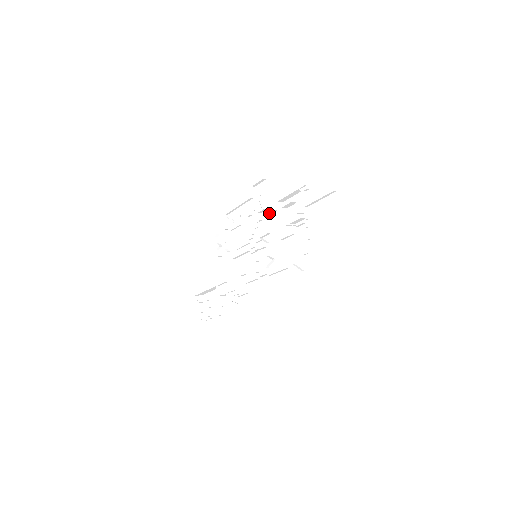
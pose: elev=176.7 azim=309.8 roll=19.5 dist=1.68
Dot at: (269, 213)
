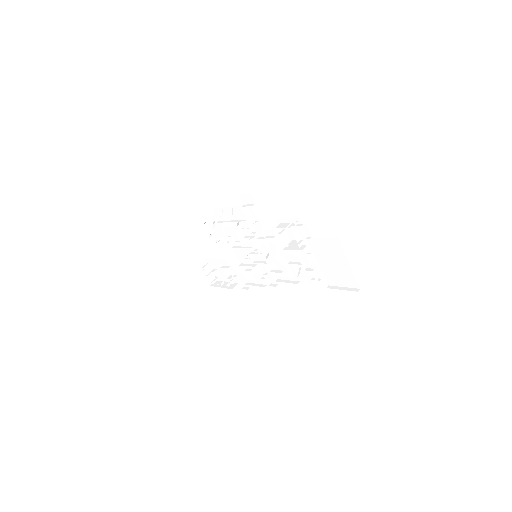
Dot at: (263, 230)
